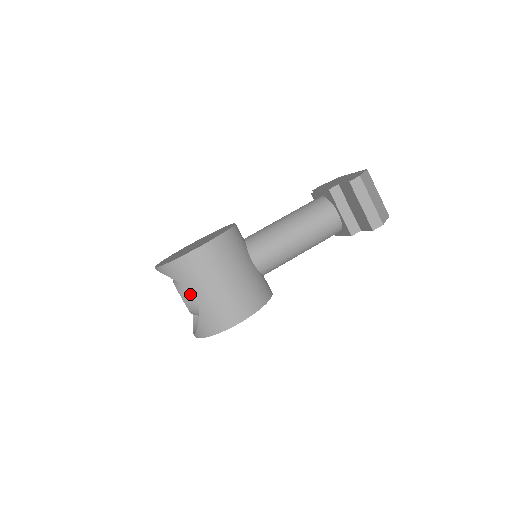
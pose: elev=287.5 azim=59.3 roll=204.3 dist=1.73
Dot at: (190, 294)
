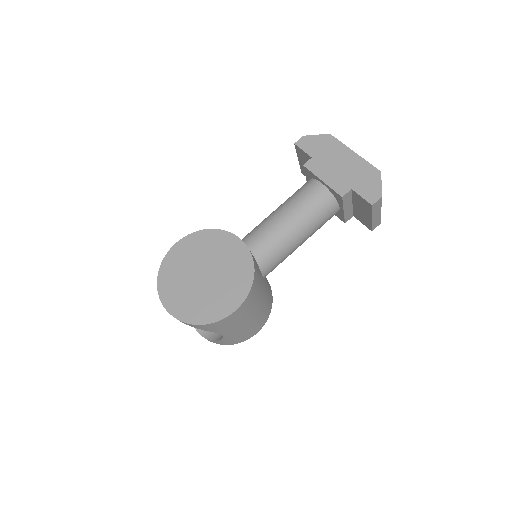
Dot at: occluded
